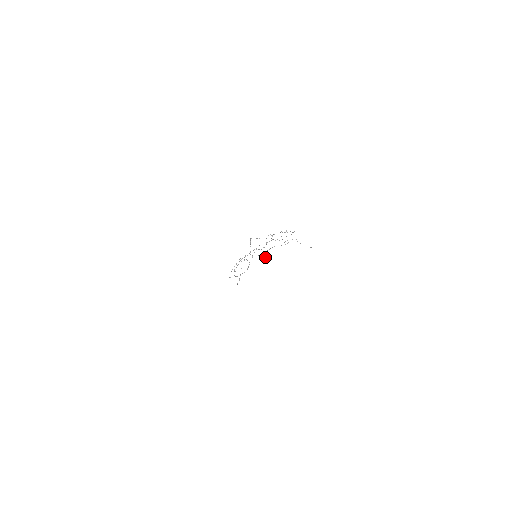
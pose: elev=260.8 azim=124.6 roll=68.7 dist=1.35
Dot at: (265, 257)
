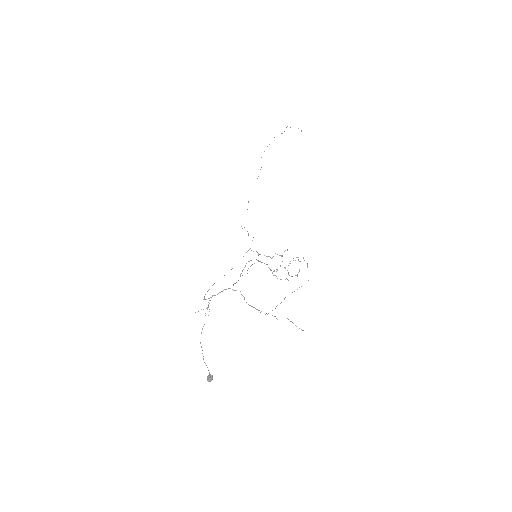
Dot at: (210, 381)
